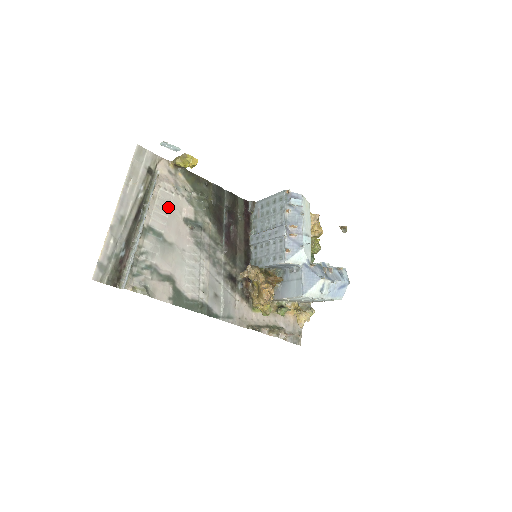
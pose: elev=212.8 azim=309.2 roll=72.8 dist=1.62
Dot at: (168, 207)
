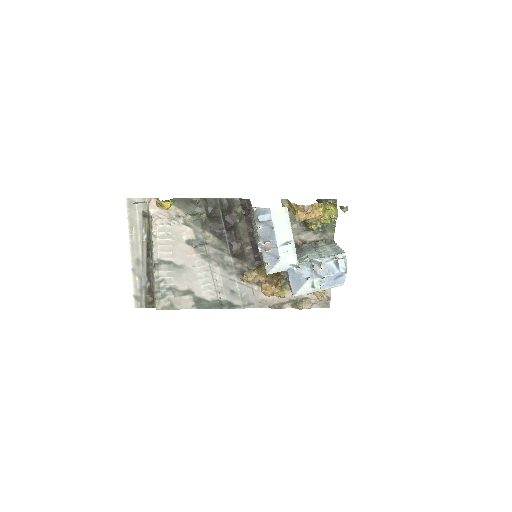
Dot at: (169, 238)
